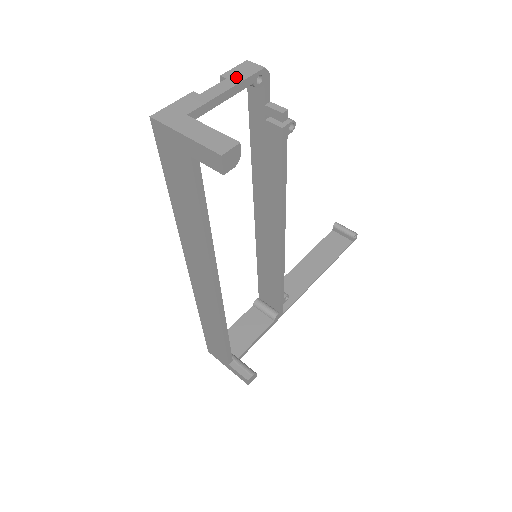
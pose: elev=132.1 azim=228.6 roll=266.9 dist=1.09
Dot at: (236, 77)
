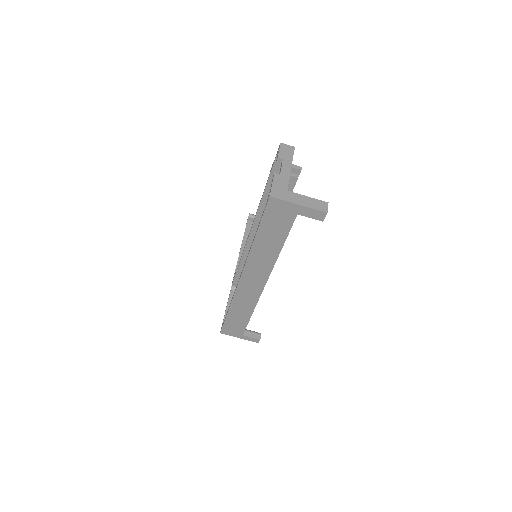
Dot at: (287, 157)
